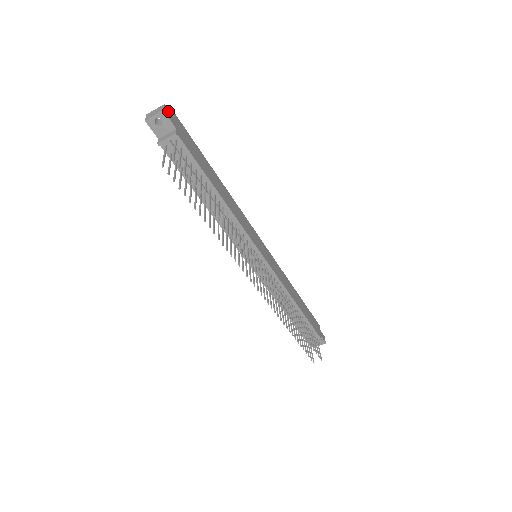
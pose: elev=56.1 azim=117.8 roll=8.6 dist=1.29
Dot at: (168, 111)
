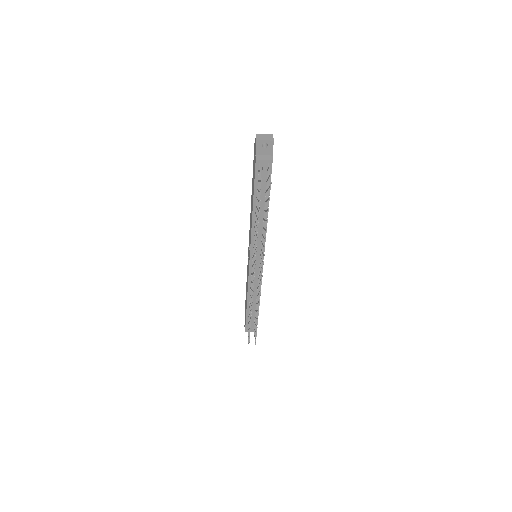
Dot at: occluded
